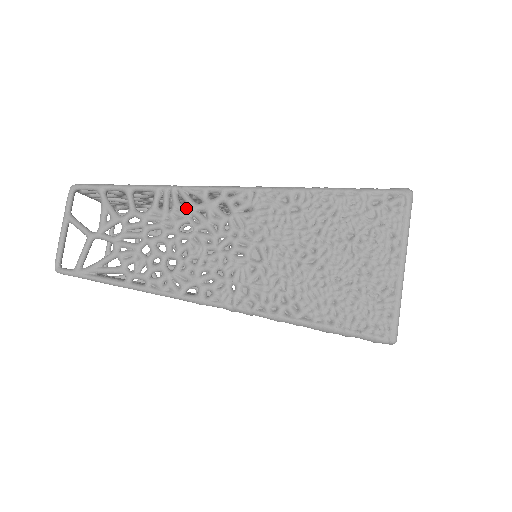
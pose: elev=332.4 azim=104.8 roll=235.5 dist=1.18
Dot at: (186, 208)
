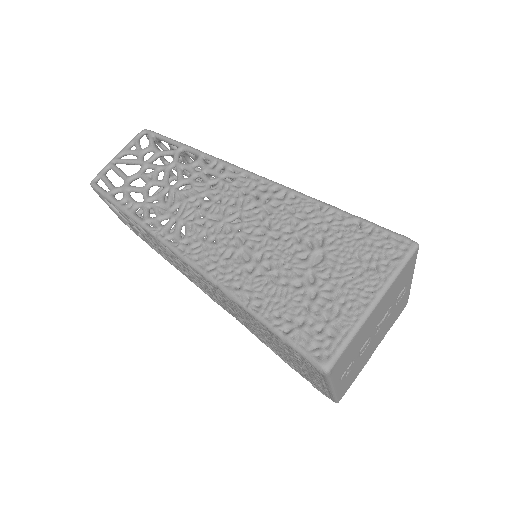
Dot at: occluded
